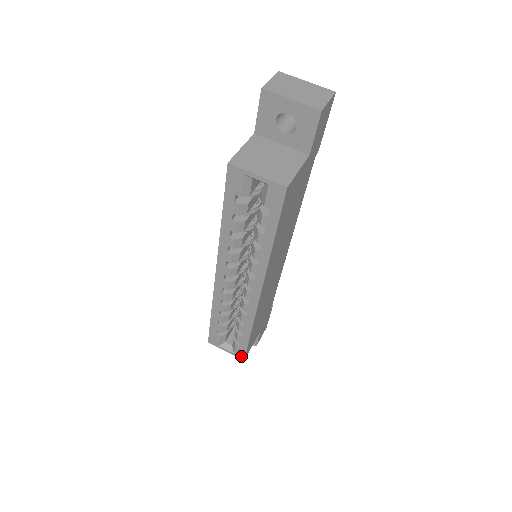
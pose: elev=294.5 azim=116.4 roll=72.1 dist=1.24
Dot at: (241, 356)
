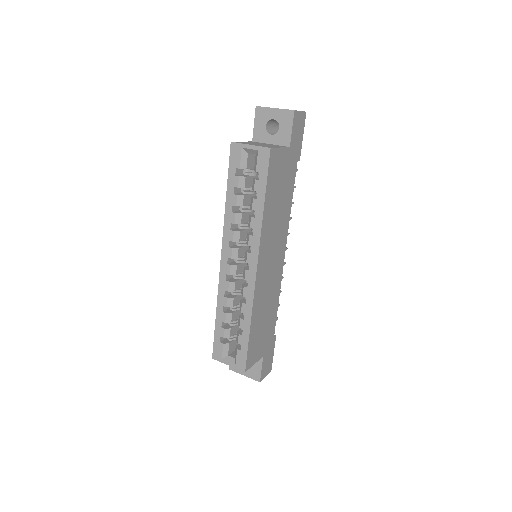
Dot at: (242, 366)
